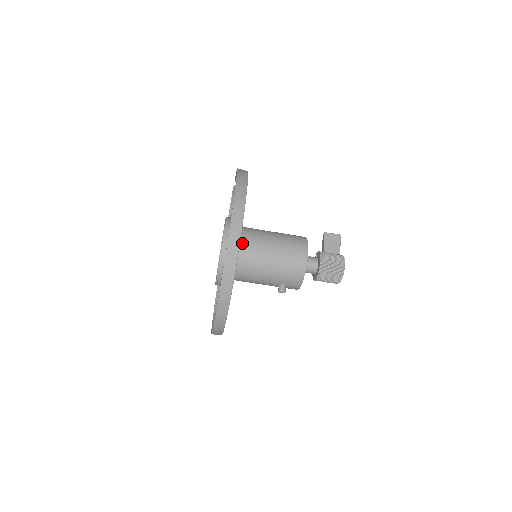
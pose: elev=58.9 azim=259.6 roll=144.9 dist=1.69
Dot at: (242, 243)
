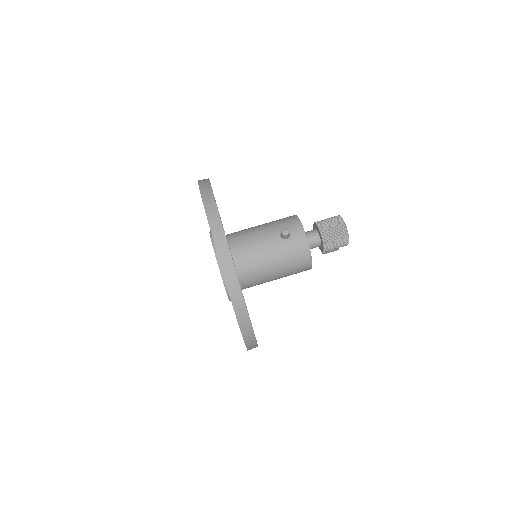
Dot at: occluded
